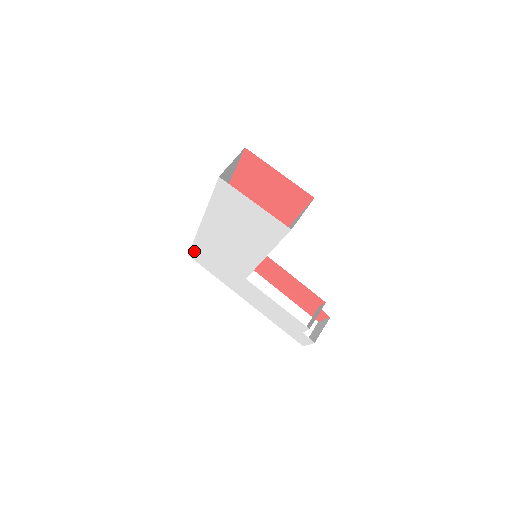
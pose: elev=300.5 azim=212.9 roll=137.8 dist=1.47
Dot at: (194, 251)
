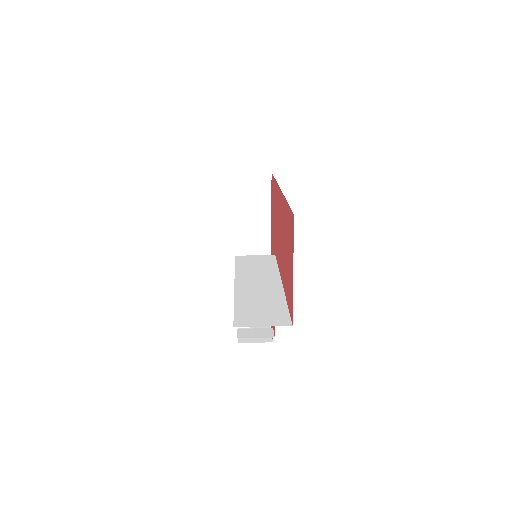
Dot at: occluded
